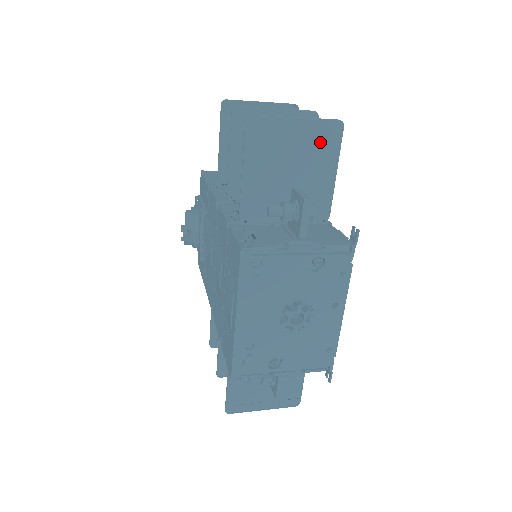
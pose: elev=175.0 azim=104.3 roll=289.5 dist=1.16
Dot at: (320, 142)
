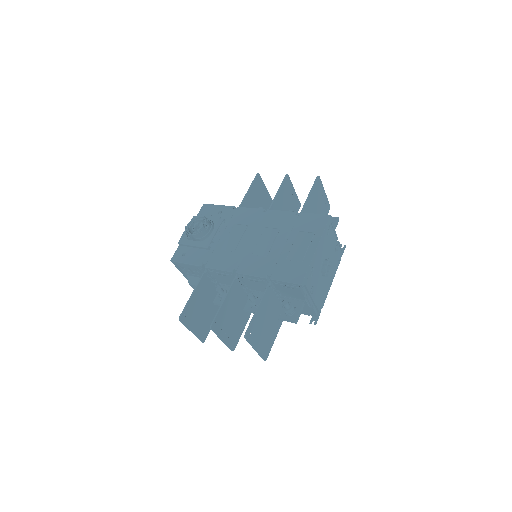
Dot at: (324, 208)
